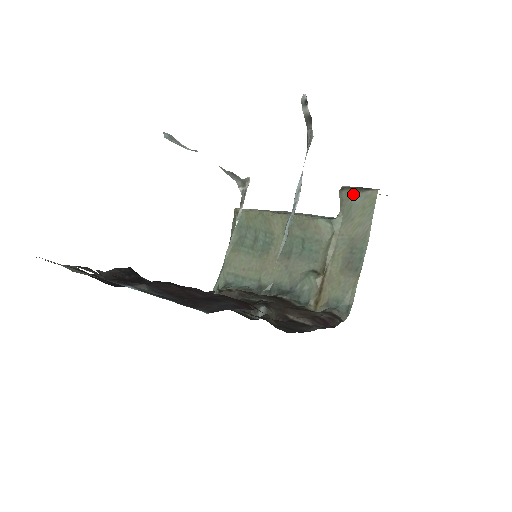
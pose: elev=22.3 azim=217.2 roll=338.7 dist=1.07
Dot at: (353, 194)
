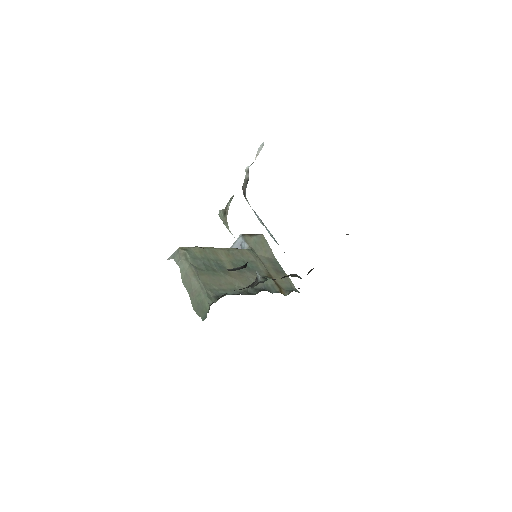
Dot at: (252, 237)
